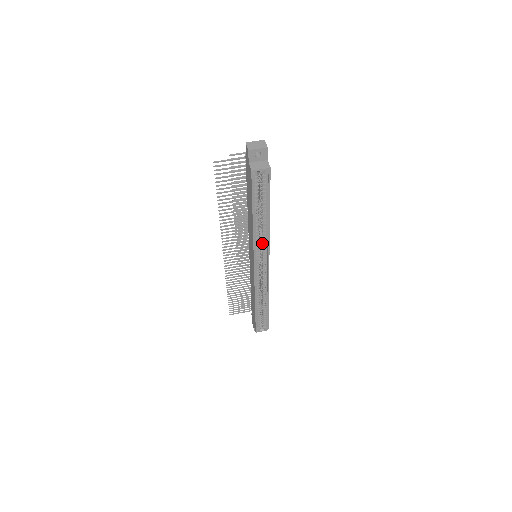
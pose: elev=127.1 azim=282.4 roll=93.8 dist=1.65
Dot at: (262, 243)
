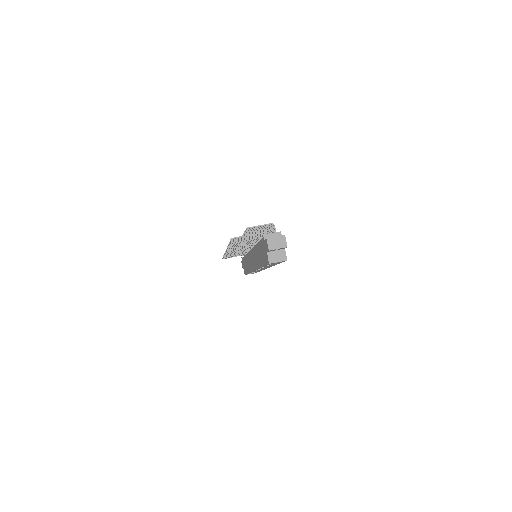
Dot at: occluded
